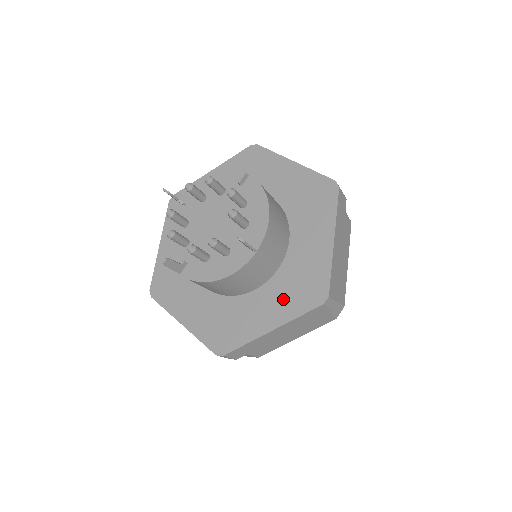
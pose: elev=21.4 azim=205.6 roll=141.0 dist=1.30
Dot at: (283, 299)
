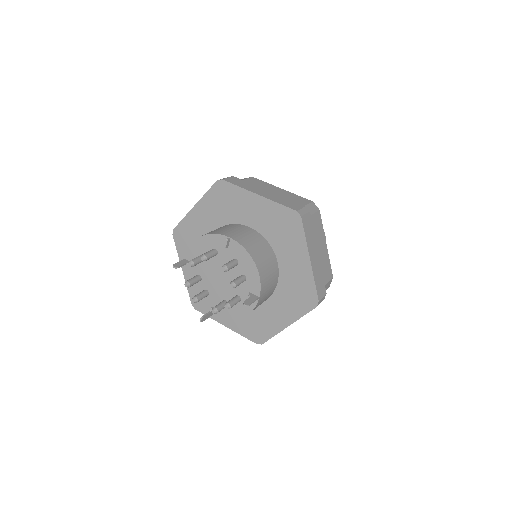
Dot at: (288, 305)
